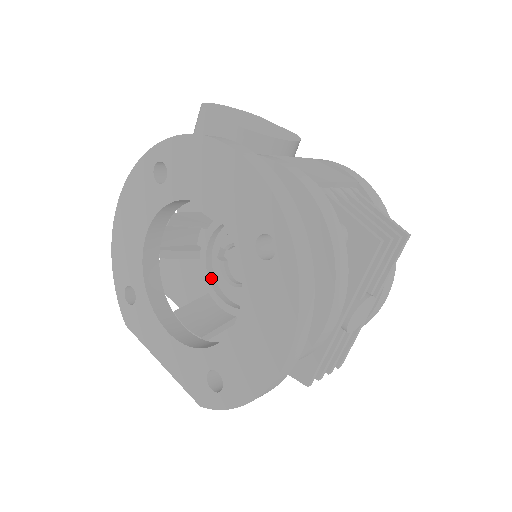
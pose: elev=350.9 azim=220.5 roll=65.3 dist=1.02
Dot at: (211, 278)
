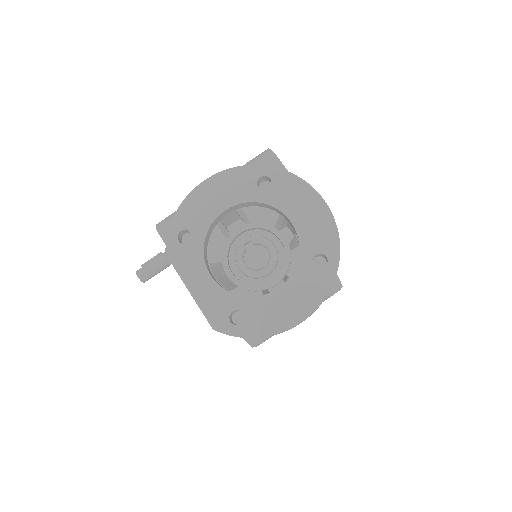
Dot at: (228, 254)
